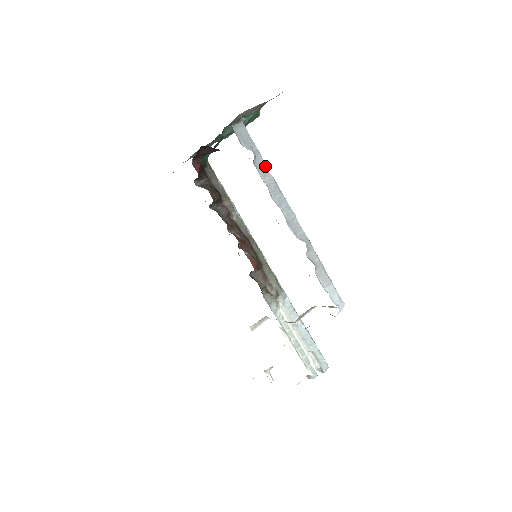
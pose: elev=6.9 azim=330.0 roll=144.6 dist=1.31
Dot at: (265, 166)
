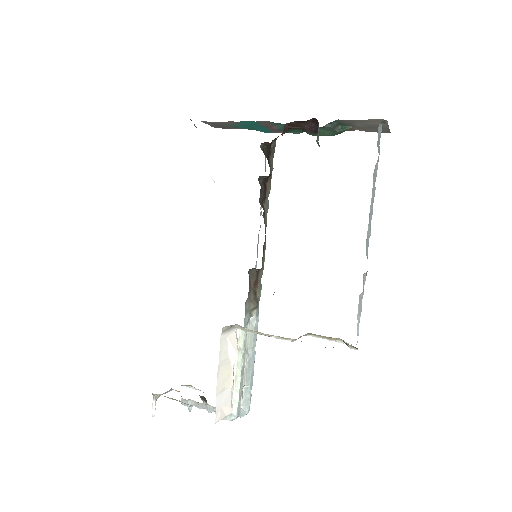
Dot at: (376, 175)
